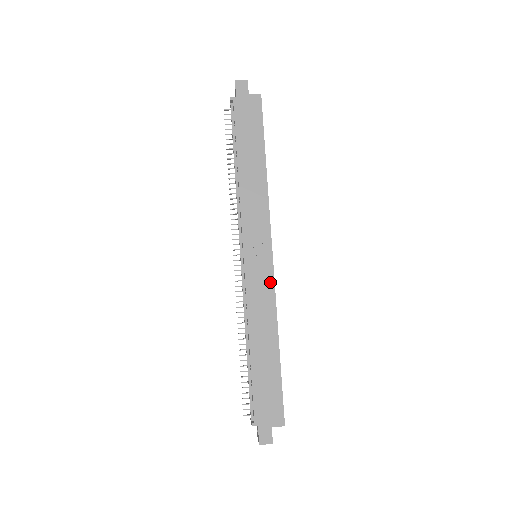
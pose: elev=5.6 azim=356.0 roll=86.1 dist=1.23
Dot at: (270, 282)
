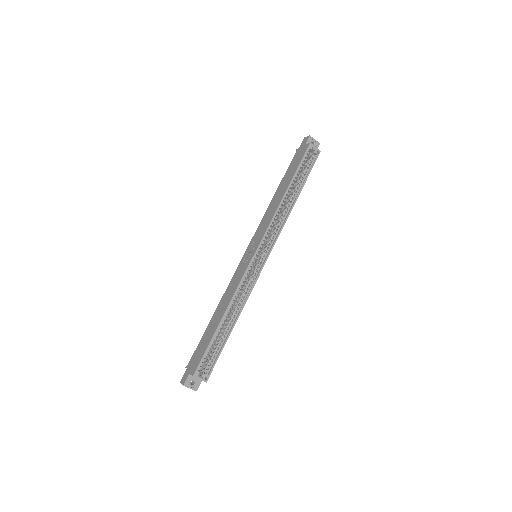
Dot at: (244, 271)
